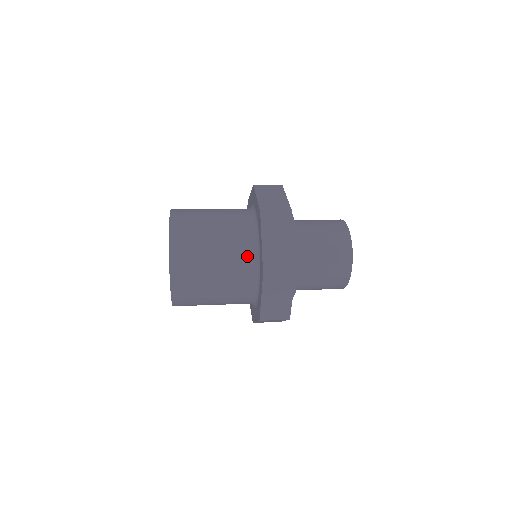
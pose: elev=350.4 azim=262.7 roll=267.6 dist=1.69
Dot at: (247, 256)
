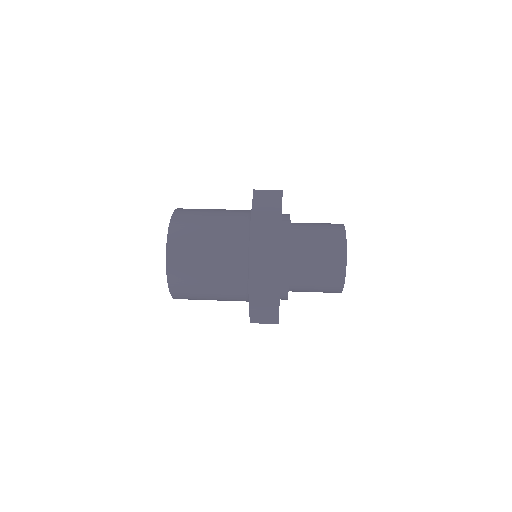
Dot at: (239, 296)
